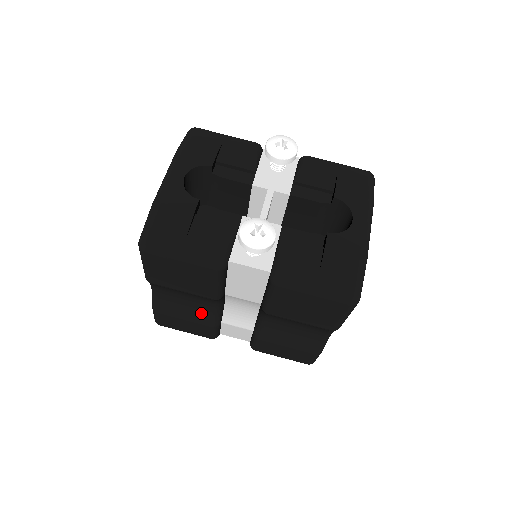
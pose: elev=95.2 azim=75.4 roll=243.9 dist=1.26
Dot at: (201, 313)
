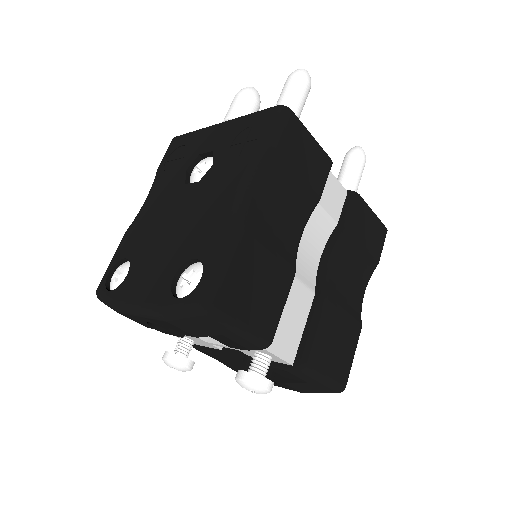
Dot at: occluded
